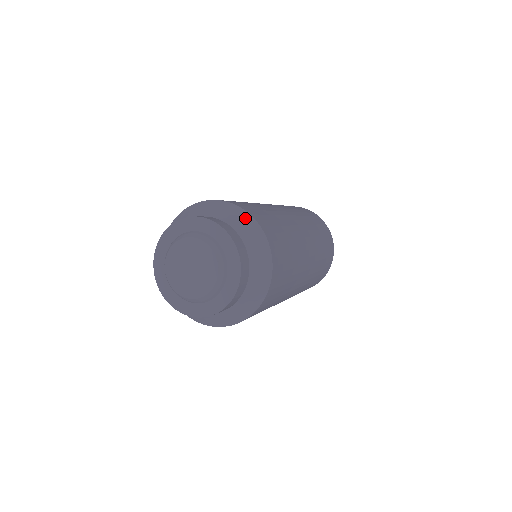
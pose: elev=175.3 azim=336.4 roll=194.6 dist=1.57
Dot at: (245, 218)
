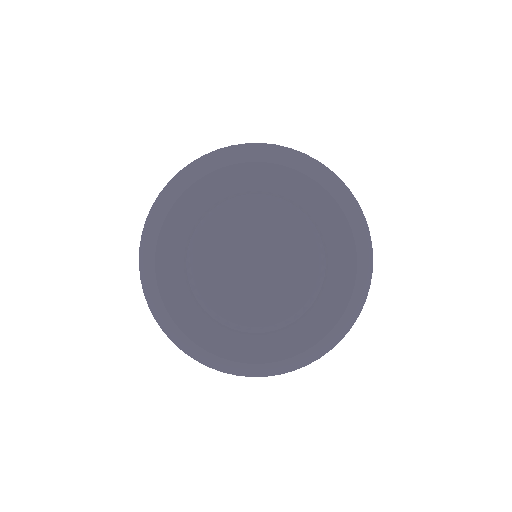
Dot at: (363, 231)
